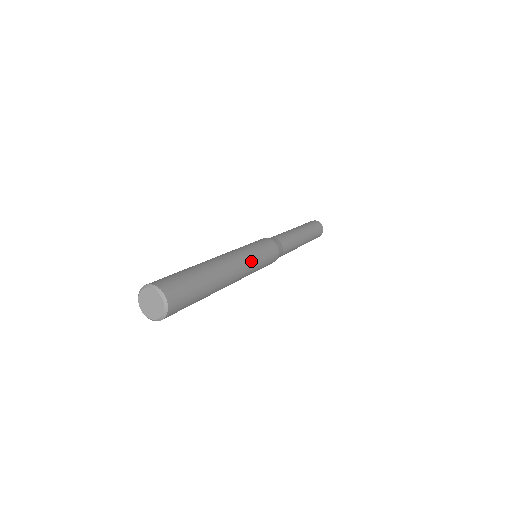
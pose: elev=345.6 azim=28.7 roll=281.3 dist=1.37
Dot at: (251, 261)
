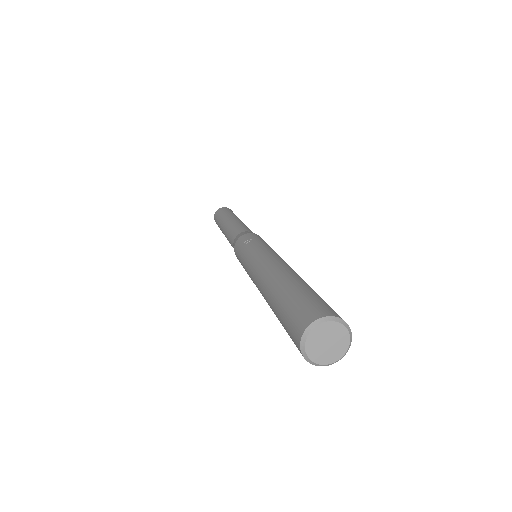
Dot at: occluded
